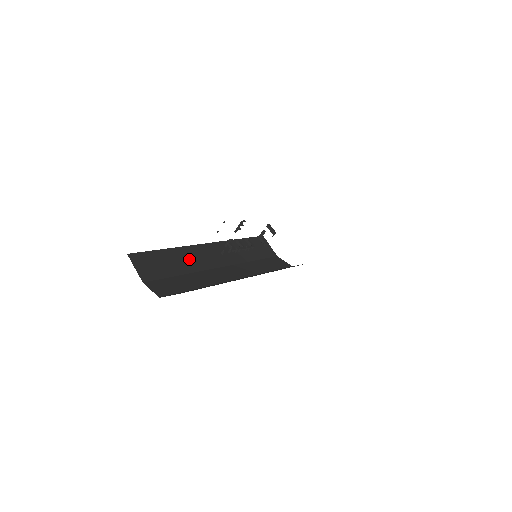
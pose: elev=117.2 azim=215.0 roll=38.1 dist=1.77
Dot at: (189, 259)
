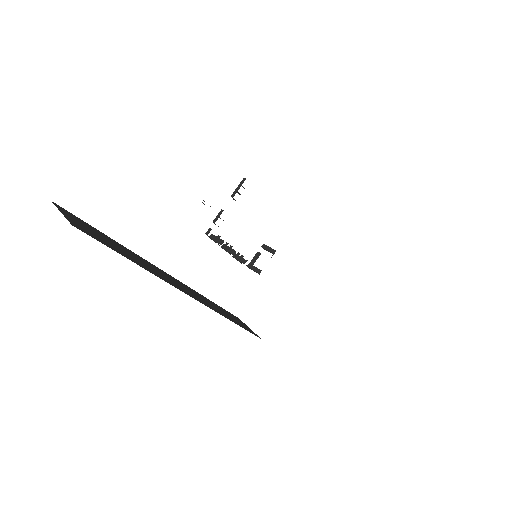
Dot at: (146, 264)
